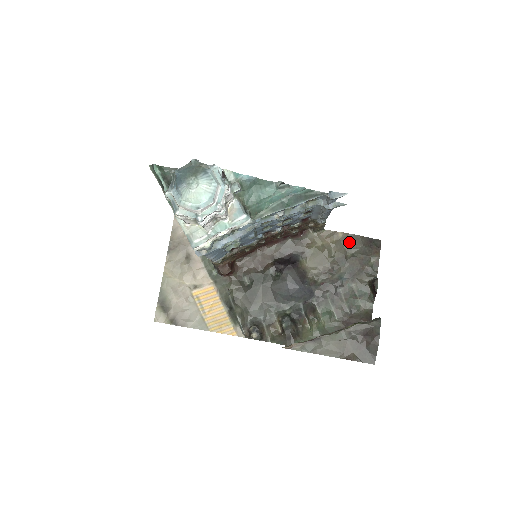
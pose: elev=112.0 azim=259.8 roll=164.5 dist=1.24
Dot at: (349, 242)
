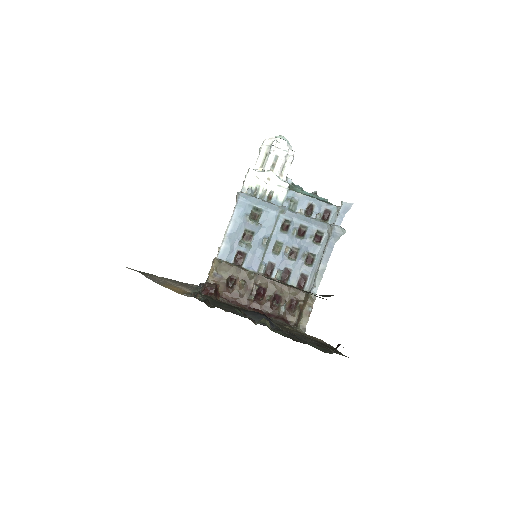
Dot at: (324, 343)
